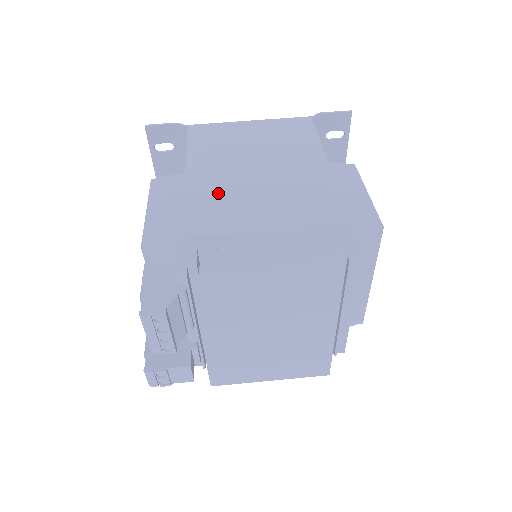
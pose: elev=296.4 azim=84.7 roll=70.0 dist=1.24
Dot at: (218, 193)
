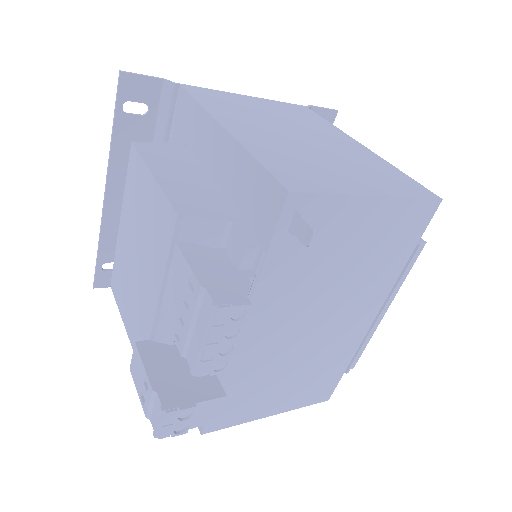
Dot at: (283, 152)
